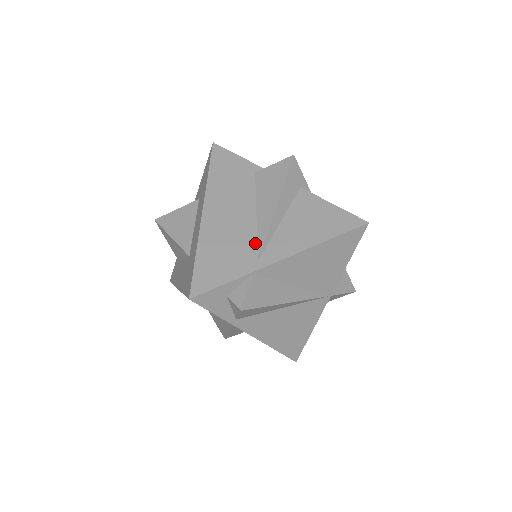
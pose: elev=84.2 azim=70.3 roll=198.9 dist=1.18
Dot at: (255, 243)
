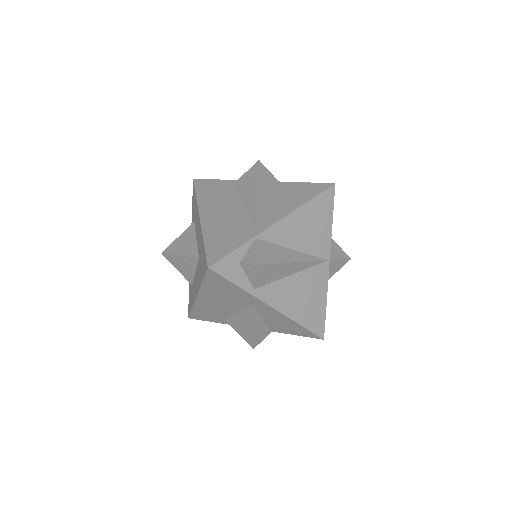
Dot at: (249, 220)
